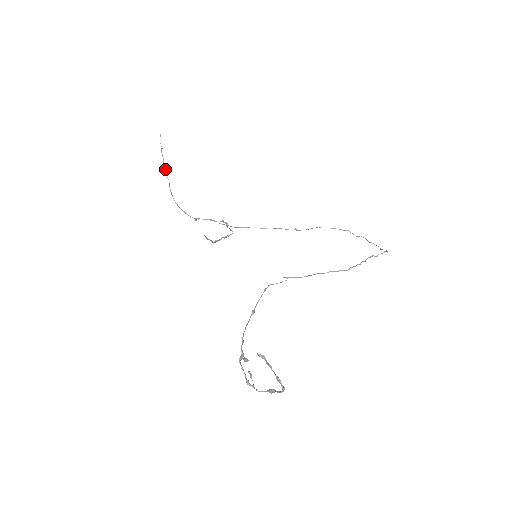
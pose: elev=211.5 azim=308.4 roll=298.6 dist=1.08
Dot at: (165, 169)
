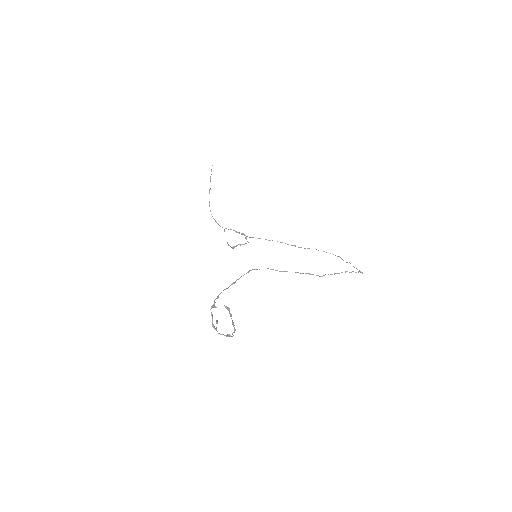
Dot at: (210, 188)
